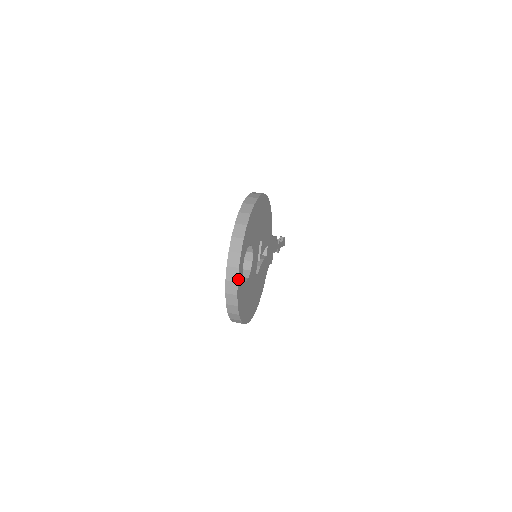
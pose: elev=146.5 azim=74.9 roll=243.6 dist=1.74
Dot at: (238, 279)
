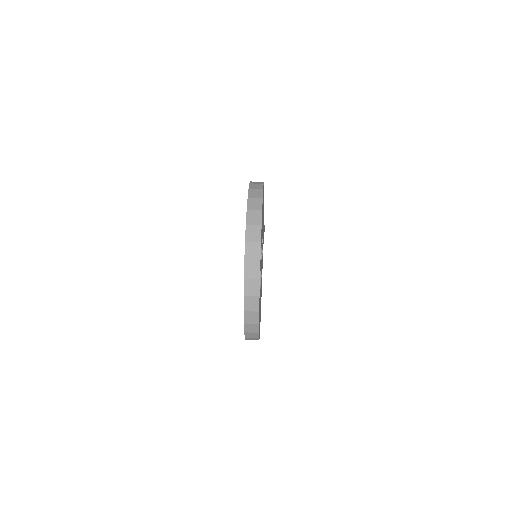
Dot at: (259, 292)
